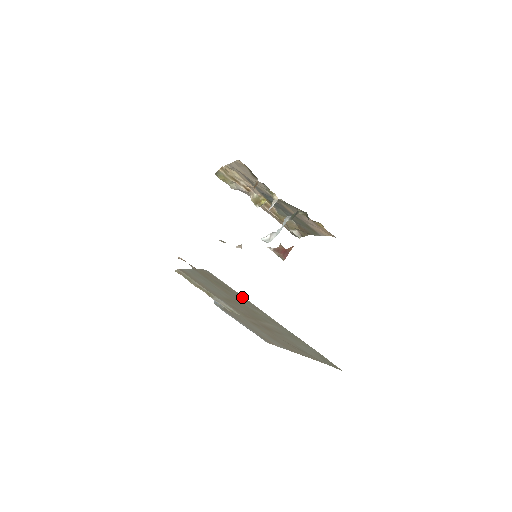
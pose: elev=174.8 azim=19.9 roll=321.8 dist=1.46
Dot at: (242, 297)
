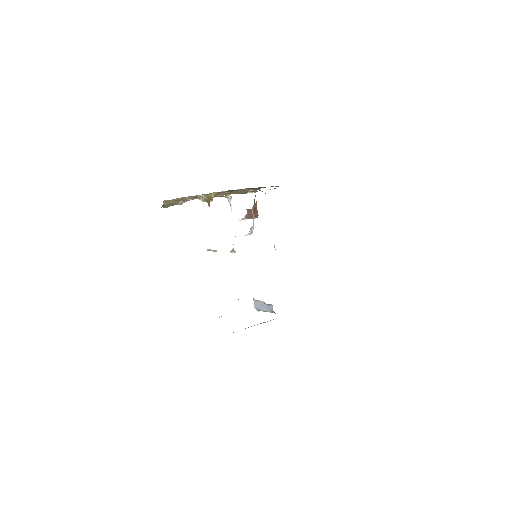
Dot at: occluded
